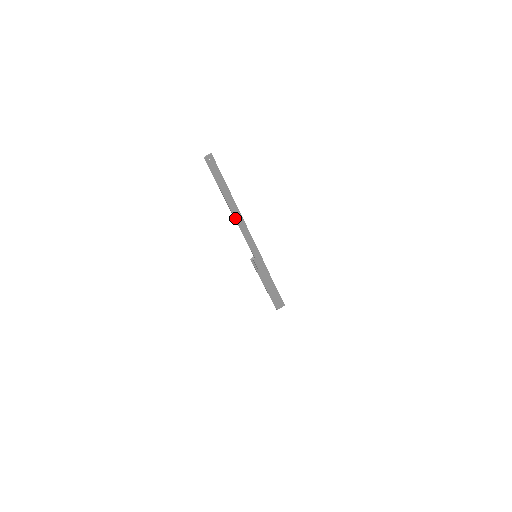
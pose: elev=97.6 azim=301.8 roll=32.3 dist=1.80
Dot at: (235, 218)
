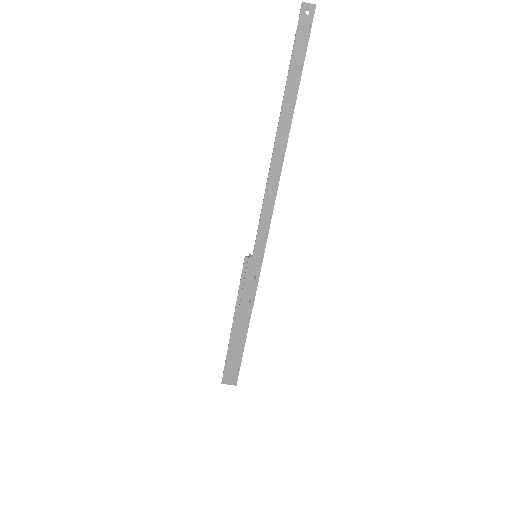
Dot at: (273, 156)
